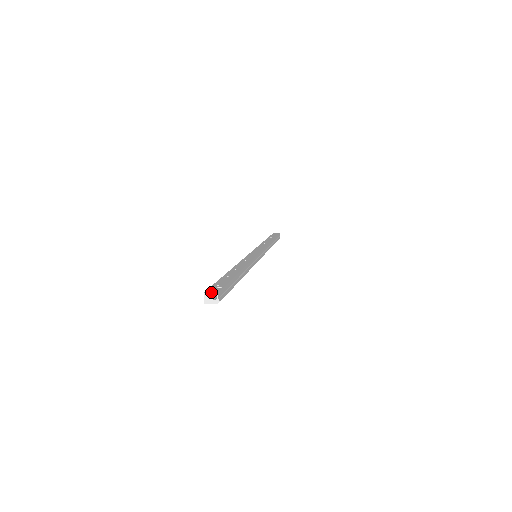
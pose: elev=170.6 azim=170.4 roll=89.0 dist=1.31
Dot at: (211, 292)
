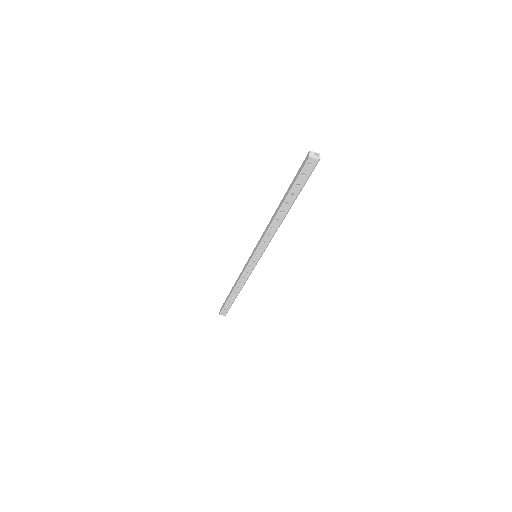
Dot at: (314, 153)
